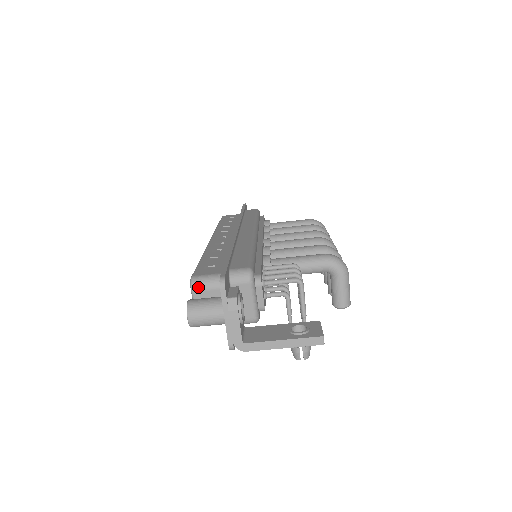
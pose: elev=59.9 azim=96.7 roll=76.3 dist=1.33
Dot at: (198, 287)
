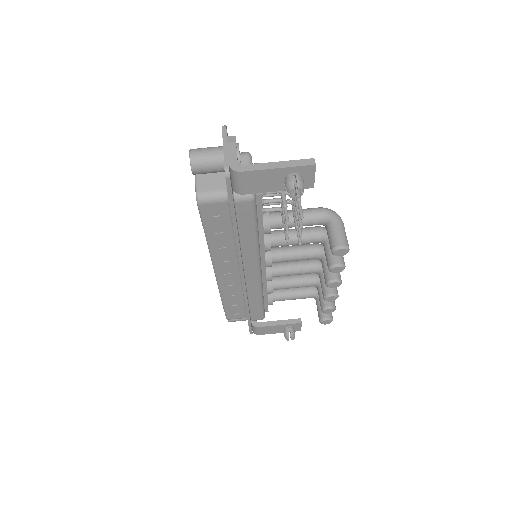
Dot at: occluded
